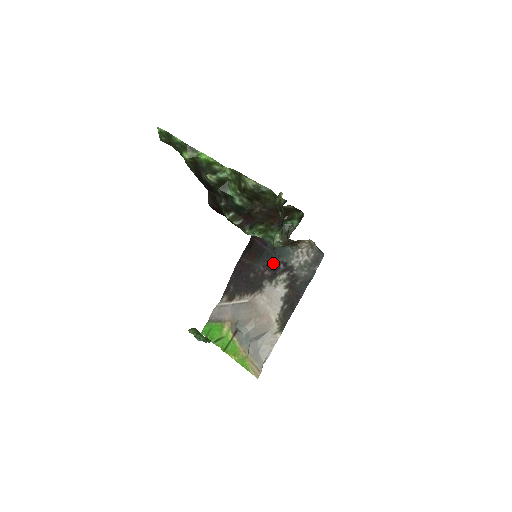
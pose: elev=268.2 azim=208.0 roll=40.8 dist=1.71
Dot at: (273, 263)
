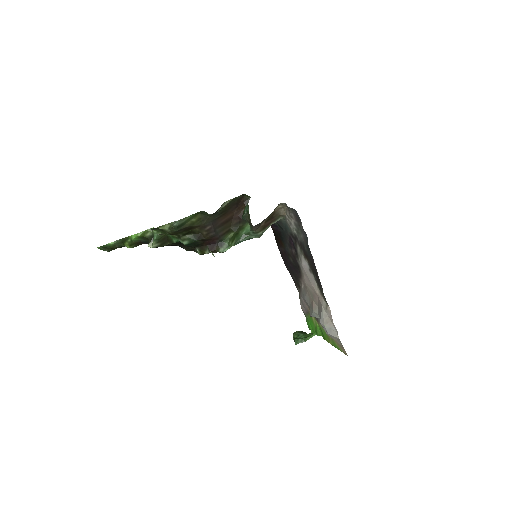
Dot at: (289, 240)
